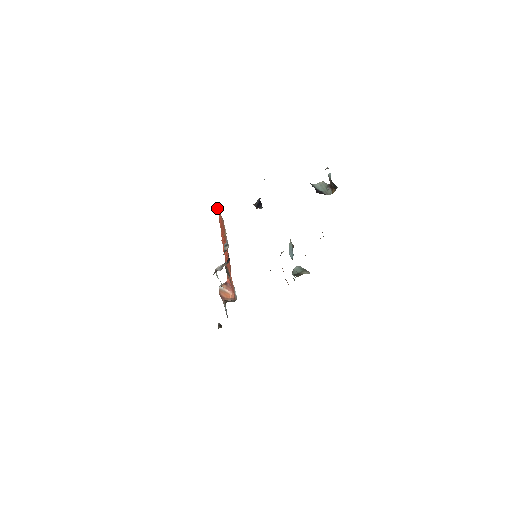
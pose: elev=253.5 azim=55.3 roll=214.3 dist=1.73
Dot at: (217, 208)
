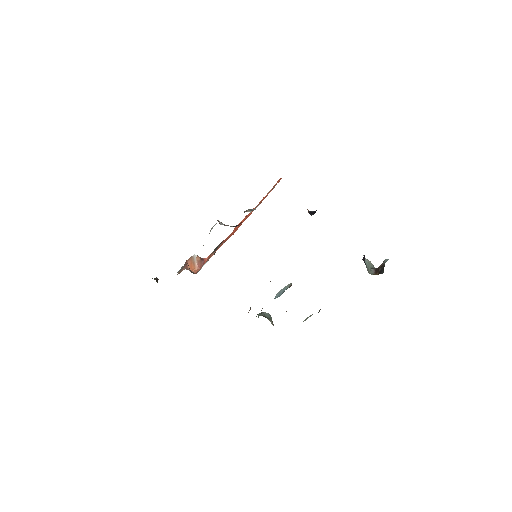
Dot at: (279, 180)
